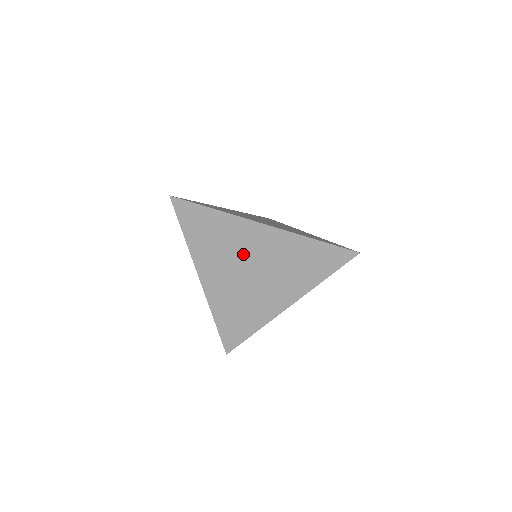
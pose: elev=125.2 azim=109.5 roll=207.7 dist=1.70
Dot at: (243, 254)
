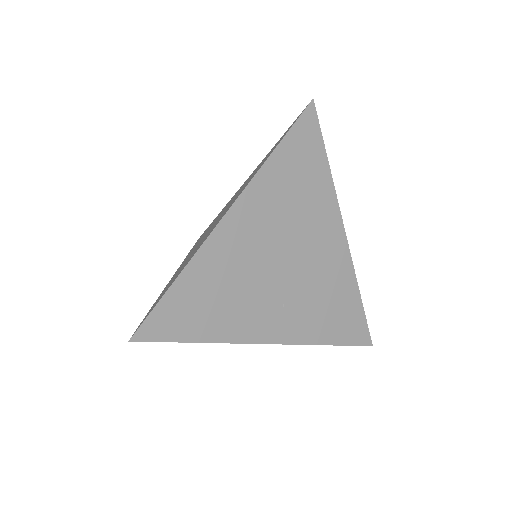
Dot at: occluded
